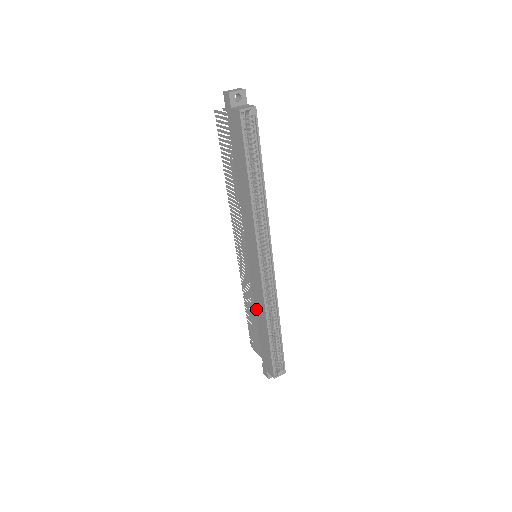
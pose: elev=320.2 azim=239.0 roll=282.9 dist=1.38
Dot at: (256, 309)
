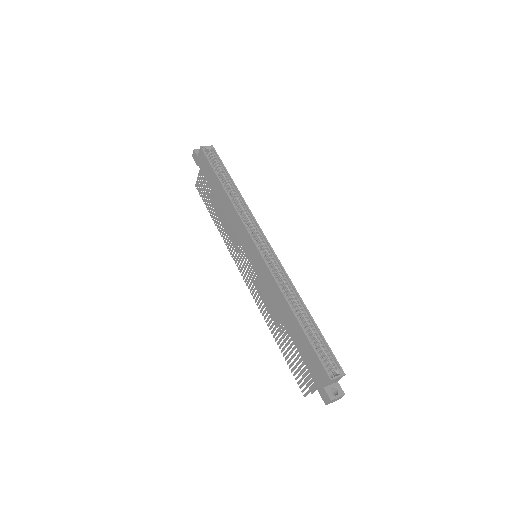
Dot at: (276, 308)
